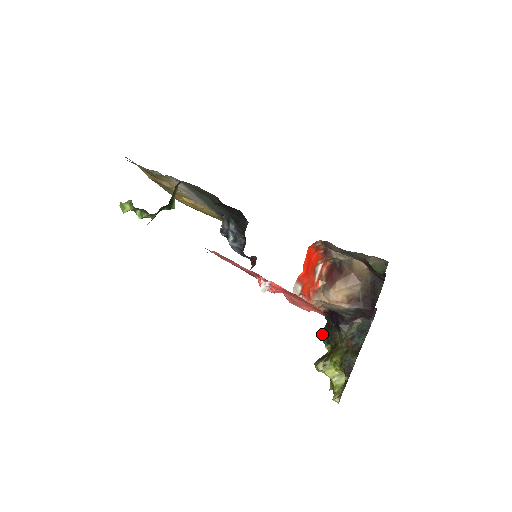
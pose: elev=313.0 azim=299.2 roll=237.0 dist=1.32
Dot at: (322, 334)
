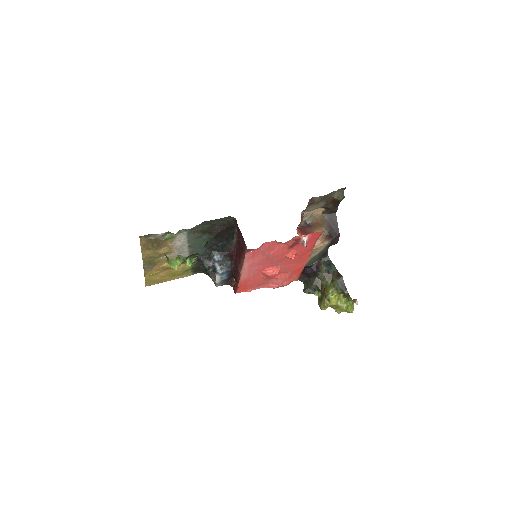
Dot at: (307, 289)
